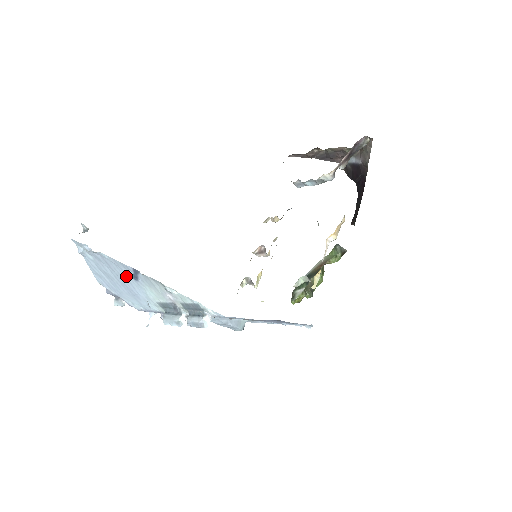
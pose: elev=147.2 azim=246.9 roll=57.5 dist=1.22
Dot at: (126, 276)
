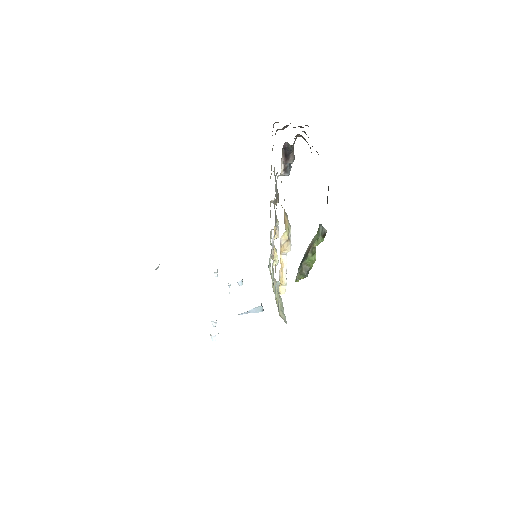
Dot at: occluded
